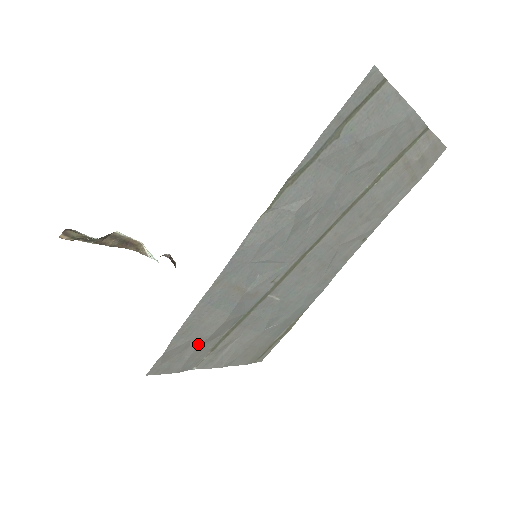
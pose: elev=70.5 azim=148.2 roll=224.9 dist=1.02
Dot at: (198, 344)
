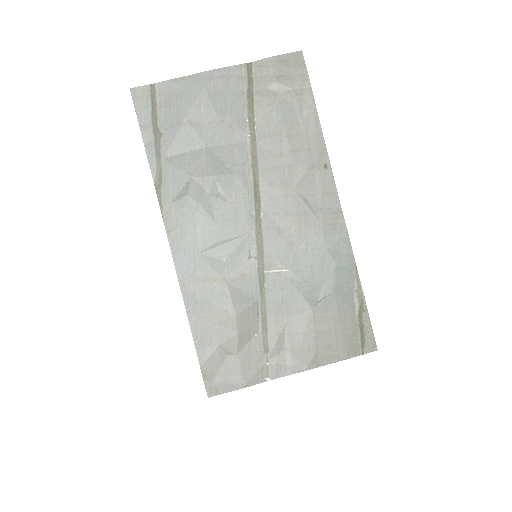
Dot at: (234, 349)
